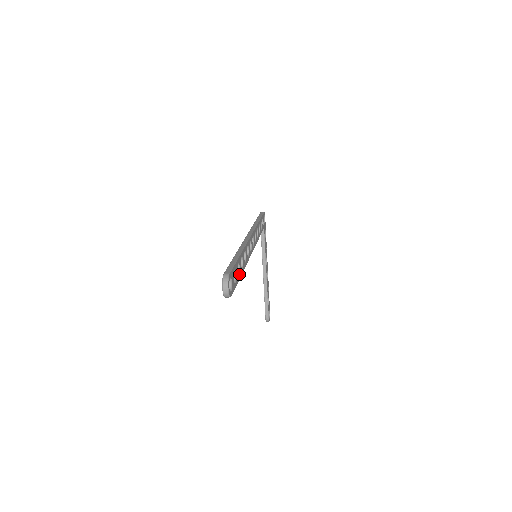
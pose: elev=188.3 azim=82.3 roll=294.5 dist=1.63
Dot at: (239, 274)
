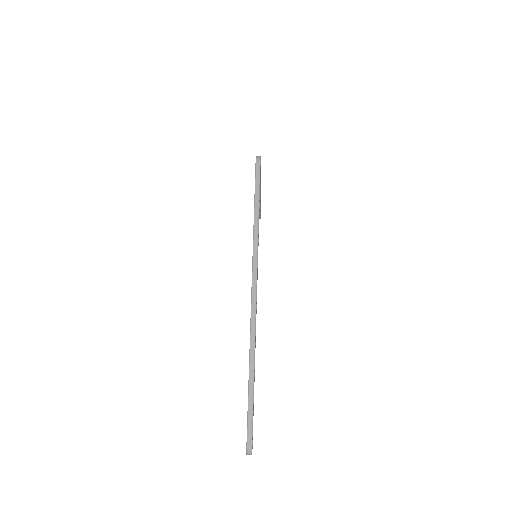
Dot at: occluded
